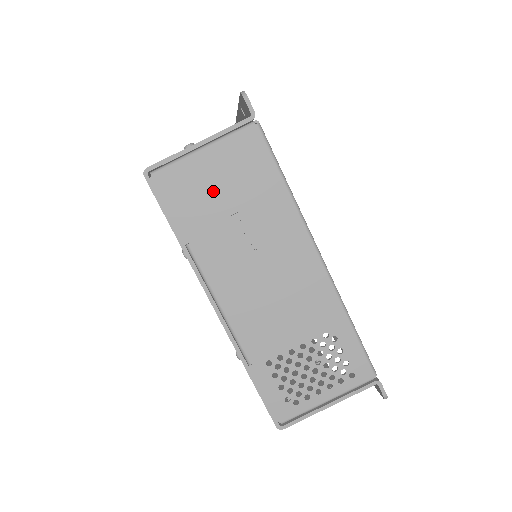
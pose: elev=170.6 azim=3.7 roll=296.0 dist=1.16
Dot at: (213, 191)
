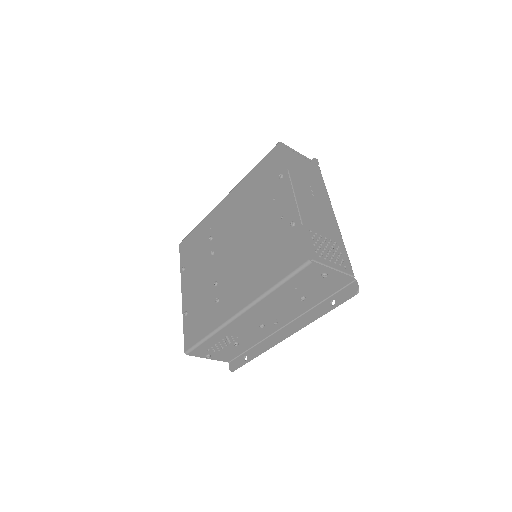
Dot at: (301, 167)
